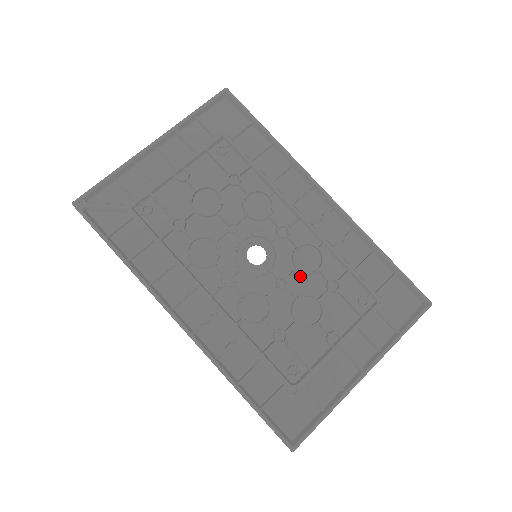
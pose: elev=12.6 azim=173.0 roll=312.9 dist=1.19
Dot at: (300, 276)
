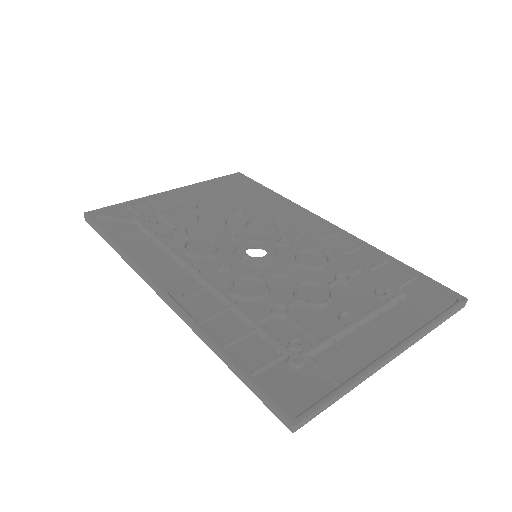
Dot at: (304, 270)
